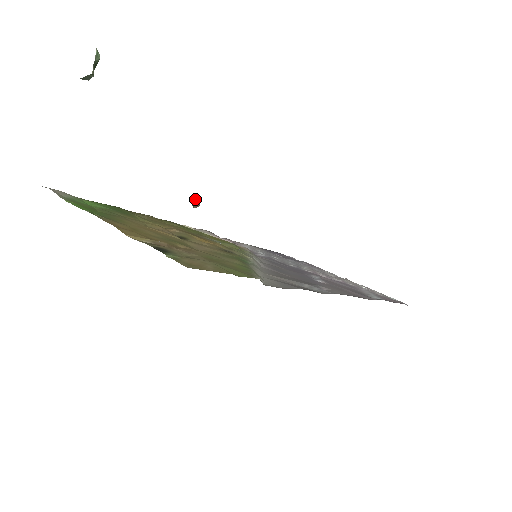
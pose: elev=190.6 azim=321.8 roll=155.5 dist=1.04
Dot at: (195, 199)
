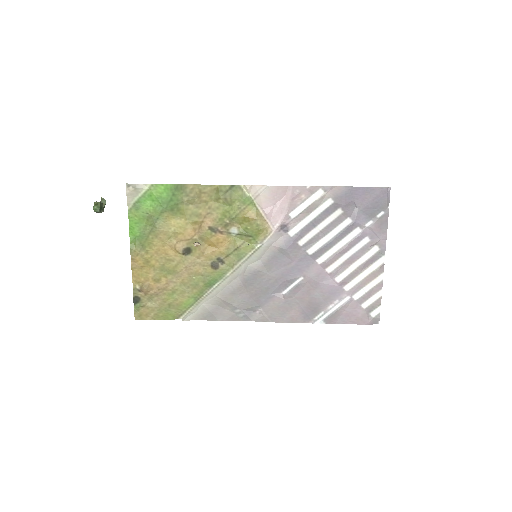
Dot at: occluded
